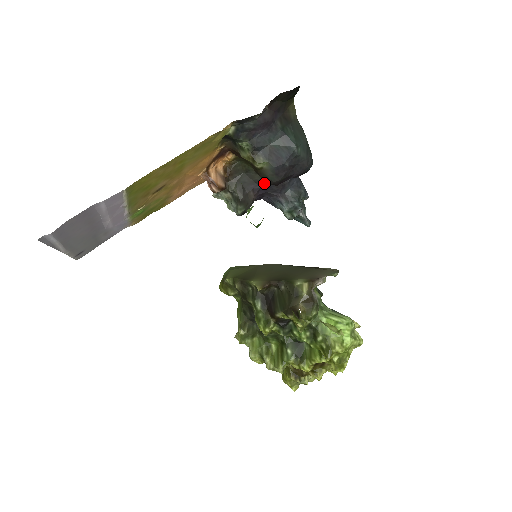
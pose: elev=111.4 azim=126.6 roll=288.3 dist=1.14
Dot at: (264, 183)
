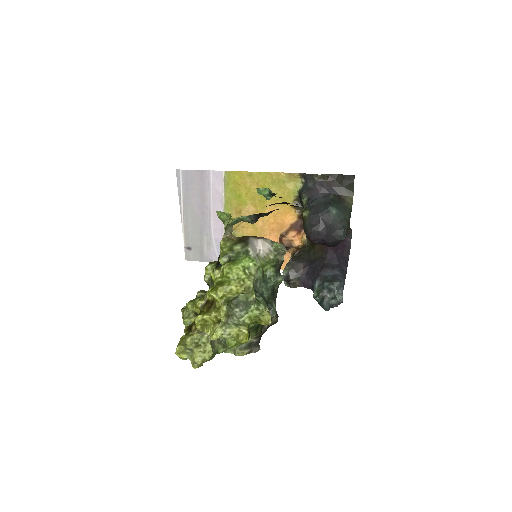
Dot at: (314, 262)
